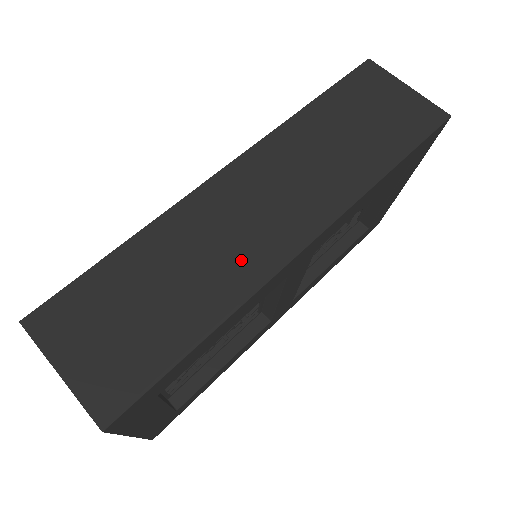
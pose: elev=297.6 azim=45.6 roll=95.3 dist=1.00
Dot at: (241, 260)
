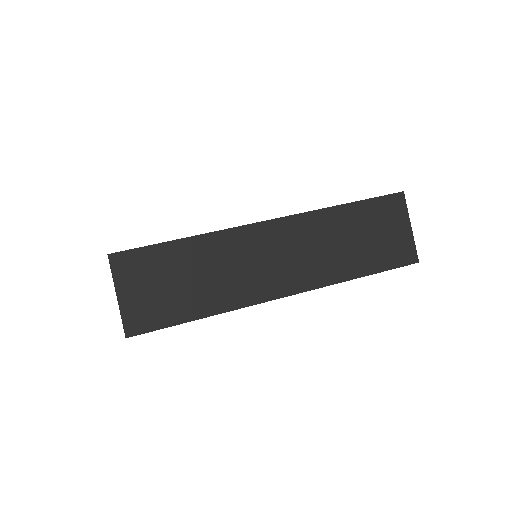
Dot at: (244, 285)
